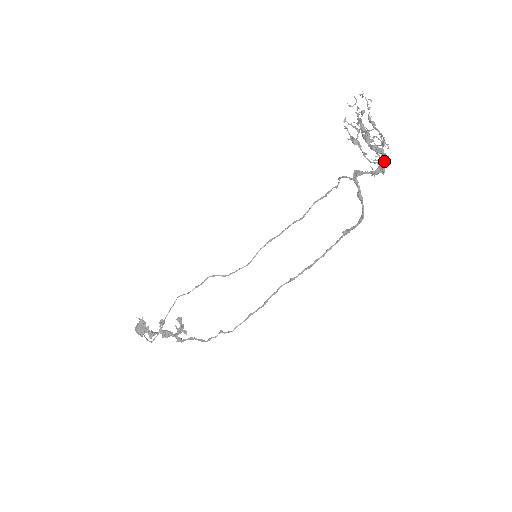
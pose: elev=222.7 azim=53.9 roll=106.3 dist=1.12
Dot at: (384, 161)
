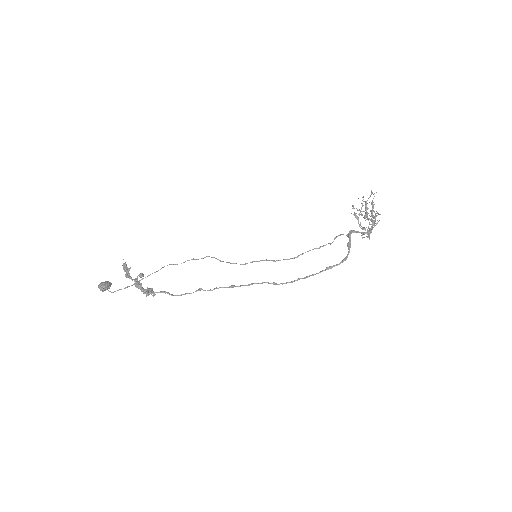
Dot at: (375, 223)
